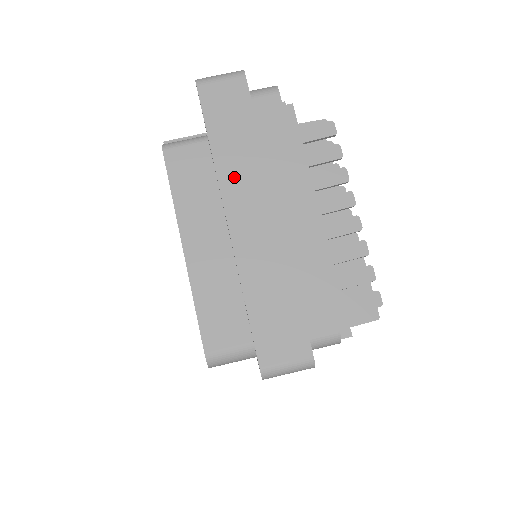
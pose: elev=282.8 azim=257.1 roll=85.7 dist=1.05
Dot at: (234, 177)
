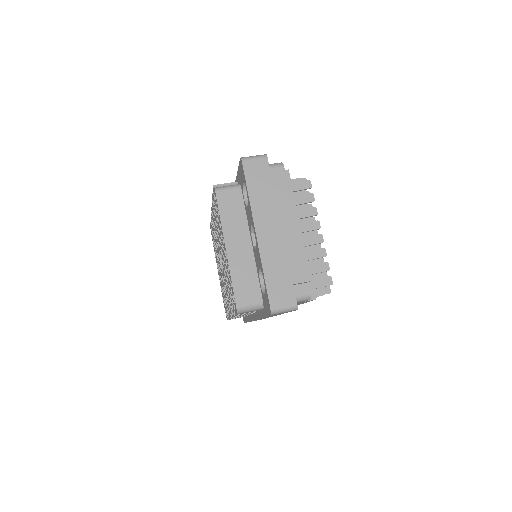
Dot at: (260, 211)
